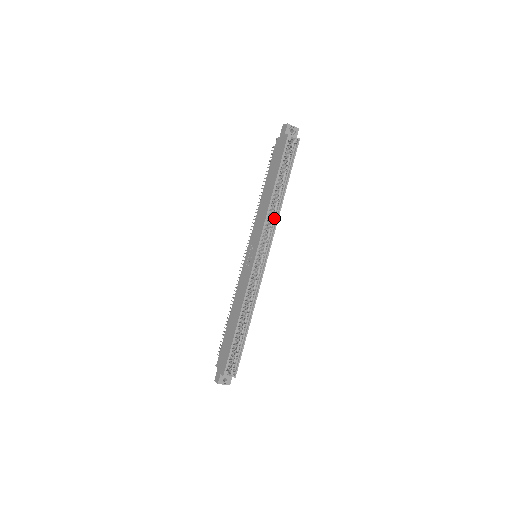
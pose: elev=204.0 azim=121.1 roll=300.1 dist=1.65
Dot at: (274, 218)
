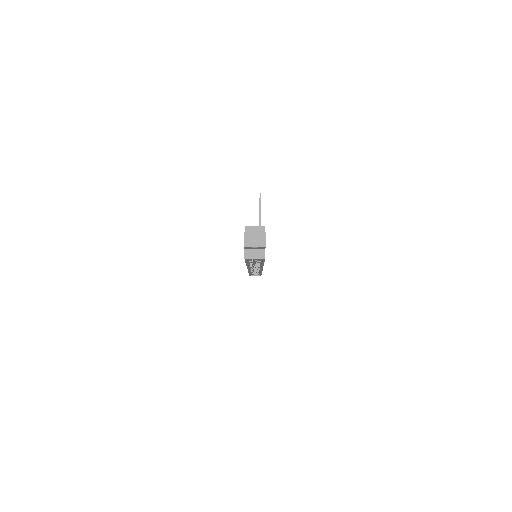
Dot at: occluded
